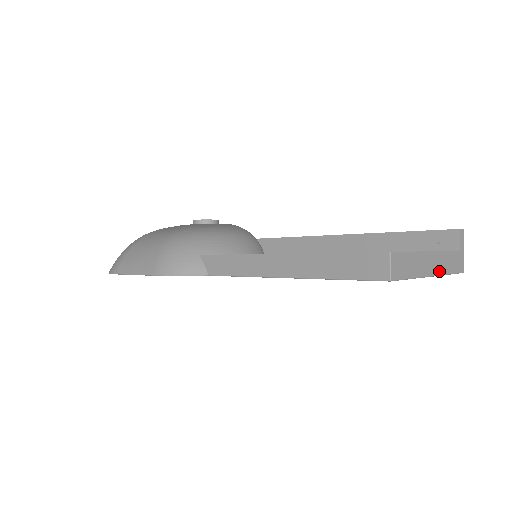
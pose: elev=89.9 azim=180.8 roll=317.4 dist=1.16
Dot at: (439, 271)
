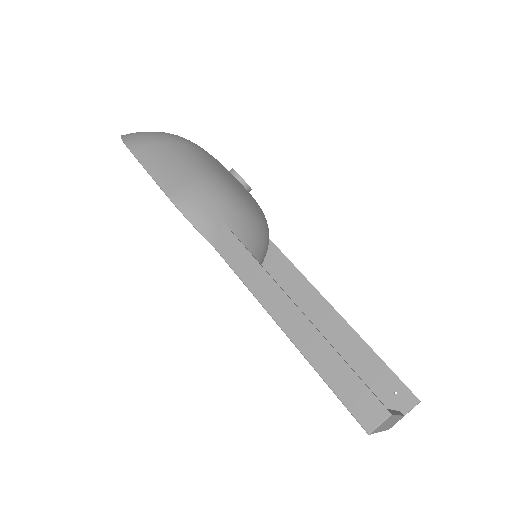
Dot at: (386, 428)
